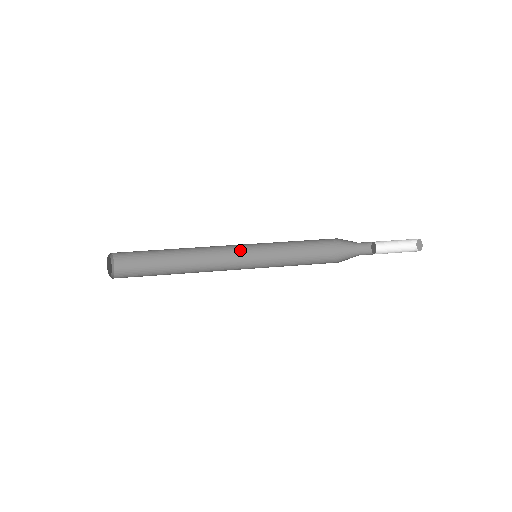
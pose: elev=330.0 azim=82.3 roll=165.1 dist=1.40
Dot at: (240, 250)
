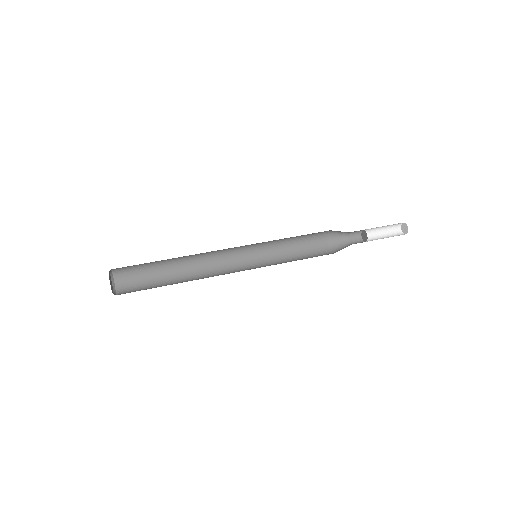
Dot at: (239, 249)
